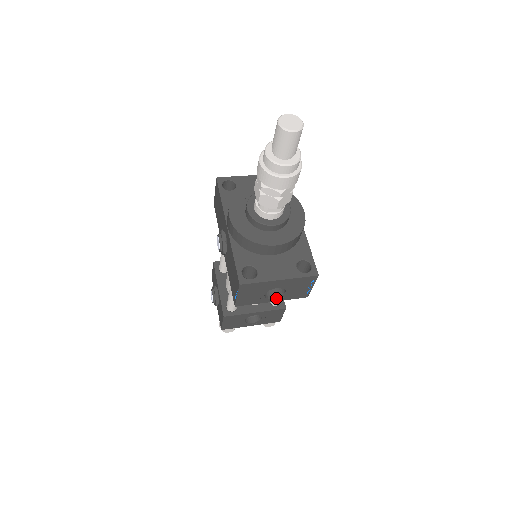
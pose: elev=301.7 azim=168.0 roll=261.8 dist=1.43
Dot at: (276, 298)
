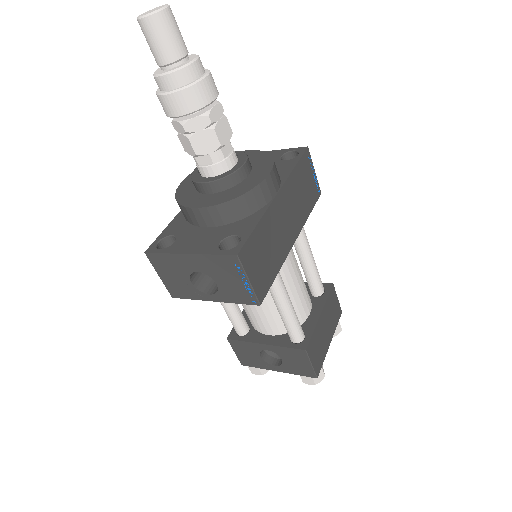
Dot at: (214, 295)
